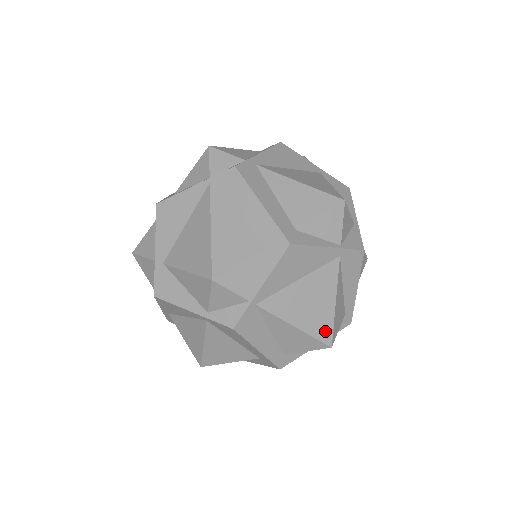
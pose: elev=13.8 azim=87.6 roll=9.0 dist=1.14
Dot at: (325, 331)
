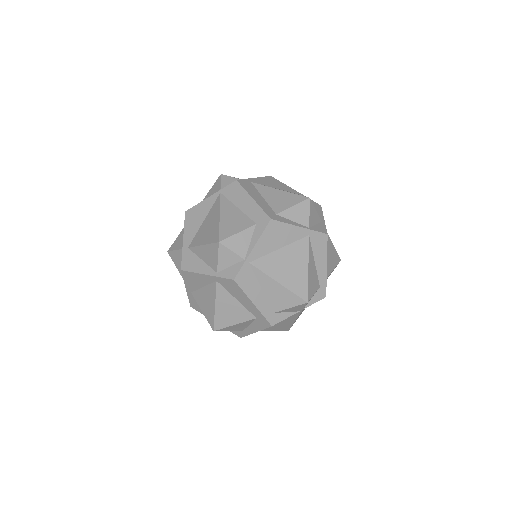
Dot at: (302, 289)
